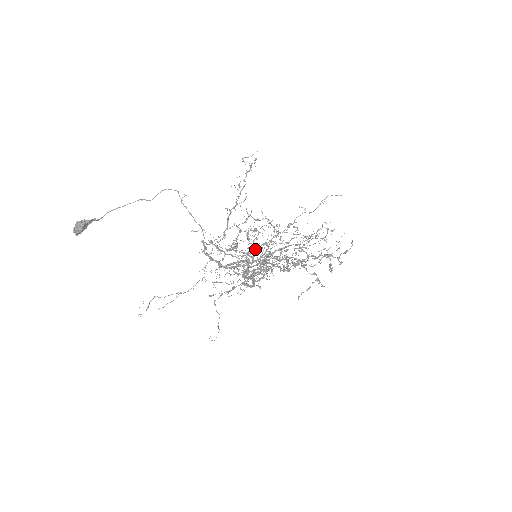
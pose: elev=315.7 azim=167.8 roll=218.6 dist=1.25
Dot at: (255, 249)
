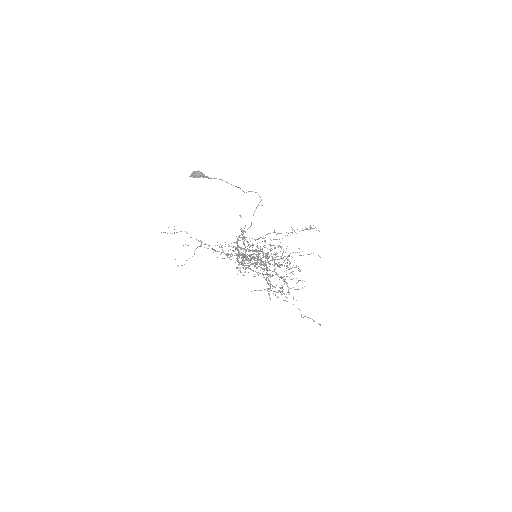
Dot at: (260, 253)
